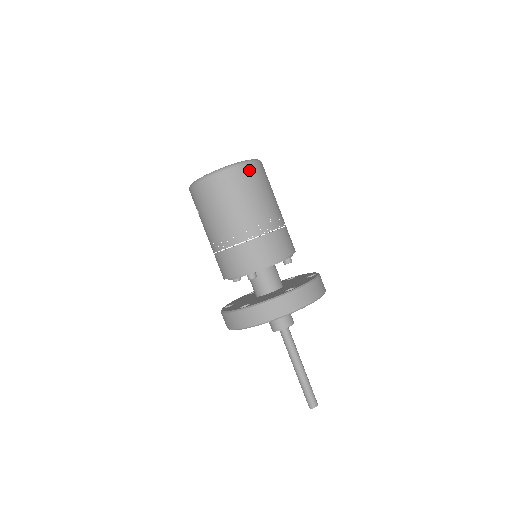
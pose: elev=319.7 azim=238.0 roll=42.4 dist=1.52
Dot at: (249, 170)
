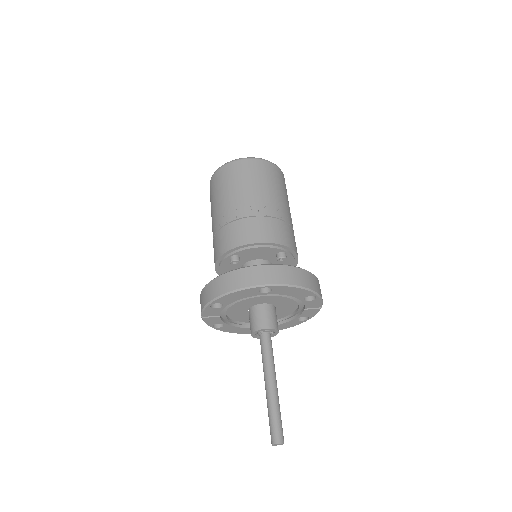
Dot at: (257, 164)
